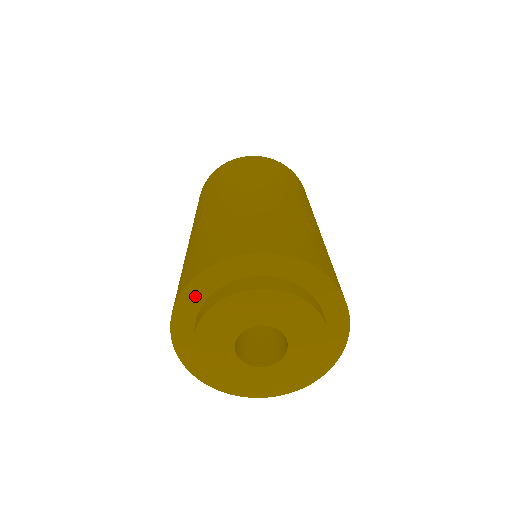
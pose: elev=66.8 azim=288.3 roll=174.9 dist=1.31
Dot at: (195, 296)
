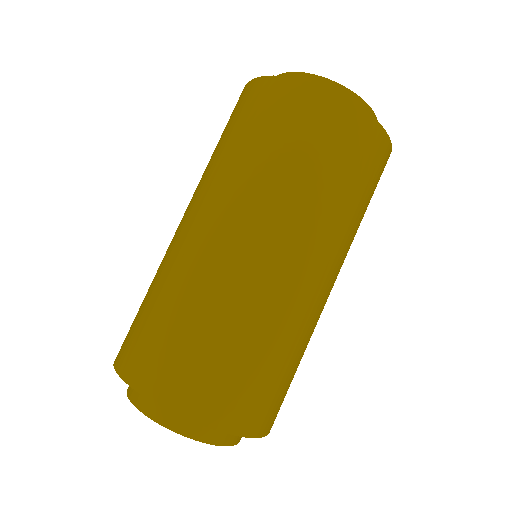
Dot at: occluded
